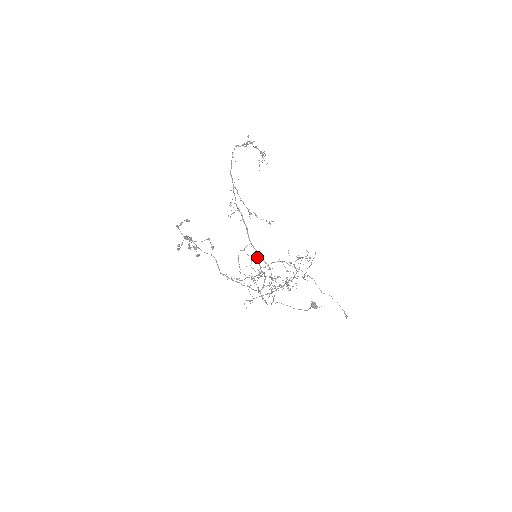
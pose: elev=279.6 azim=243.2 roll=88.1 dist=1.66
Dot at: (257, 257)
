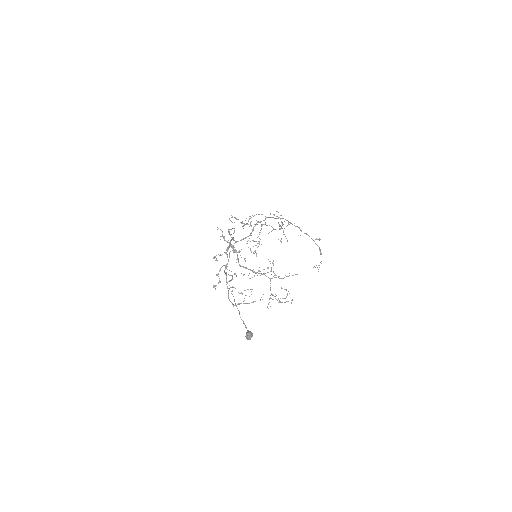
Dot at: (261, 221)
